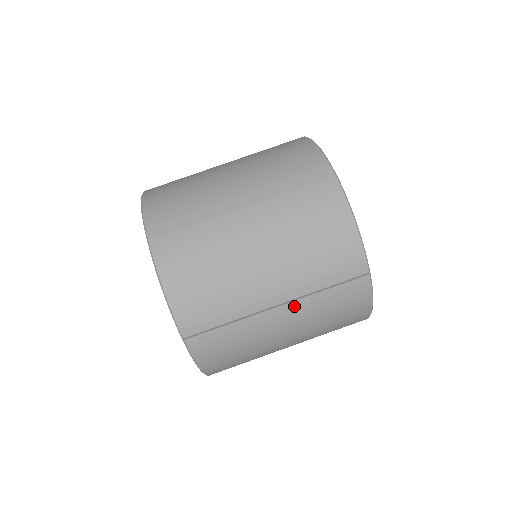
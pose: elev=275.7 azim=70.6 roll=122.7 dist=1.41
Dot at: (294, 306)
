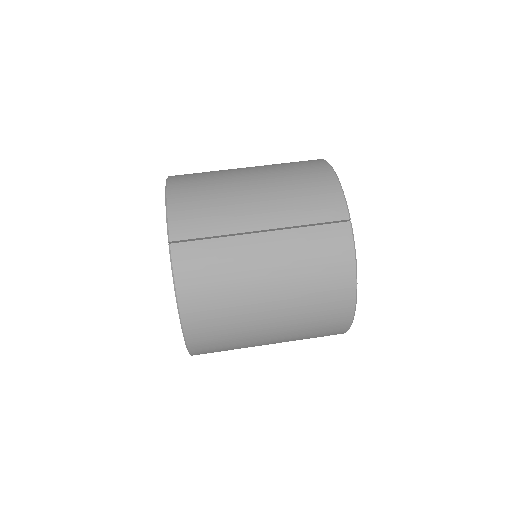
Dot at: (277, 236)
